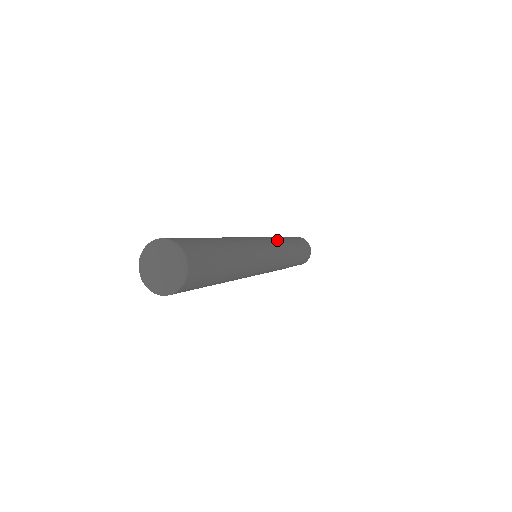
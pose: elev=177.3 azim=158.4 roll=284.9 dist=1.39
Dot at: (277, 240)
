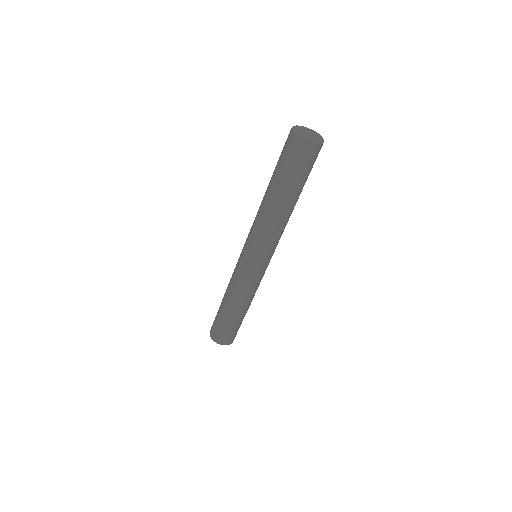
Dot at: occluded
